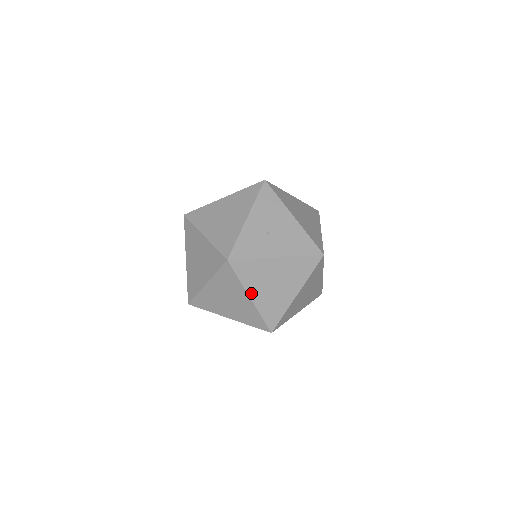
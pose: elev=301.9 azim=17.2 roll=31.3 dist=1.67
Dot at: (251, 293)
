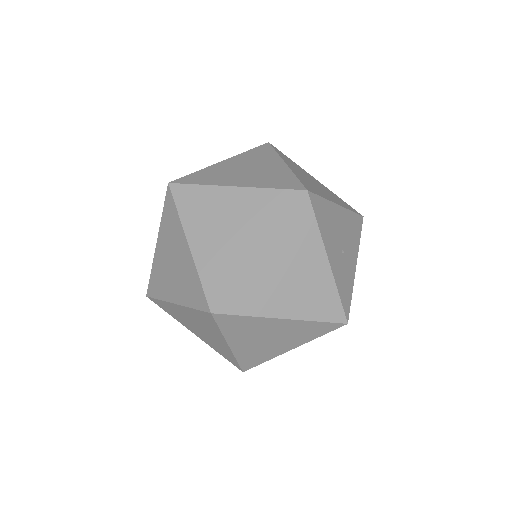
Dot at: occluded
